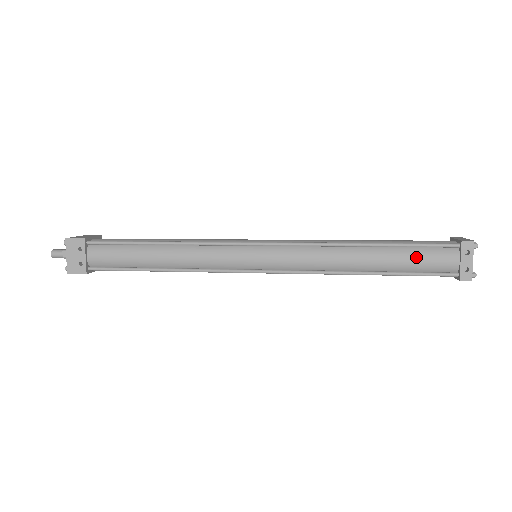
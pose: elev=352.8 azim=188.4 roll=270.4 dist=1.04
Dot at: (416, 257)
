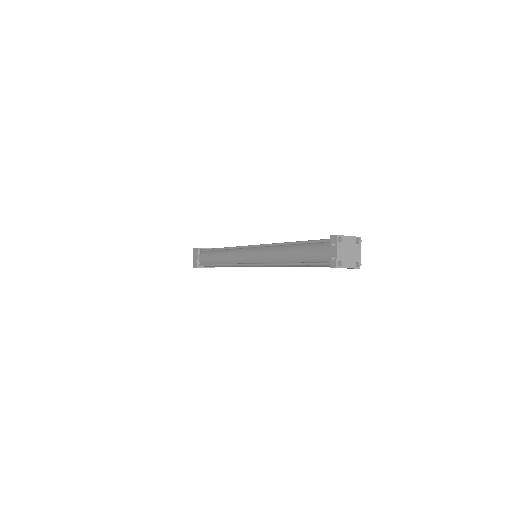
Dot at: (310, 250)
